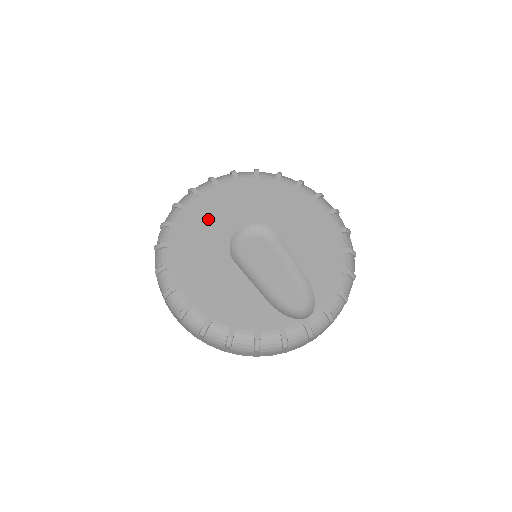
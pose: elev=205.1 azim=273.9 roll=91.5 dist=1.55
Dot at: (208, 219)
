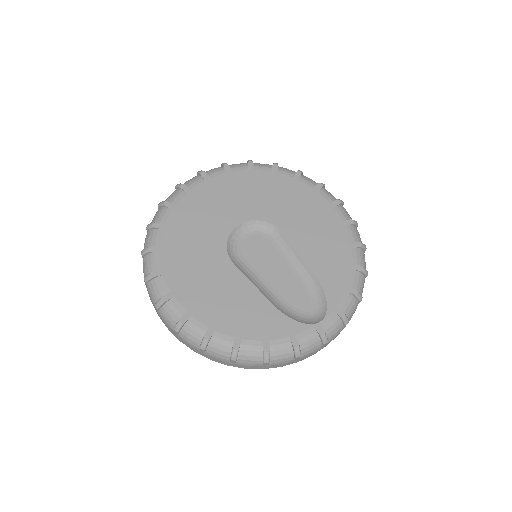
Dot at: (200, 217)
